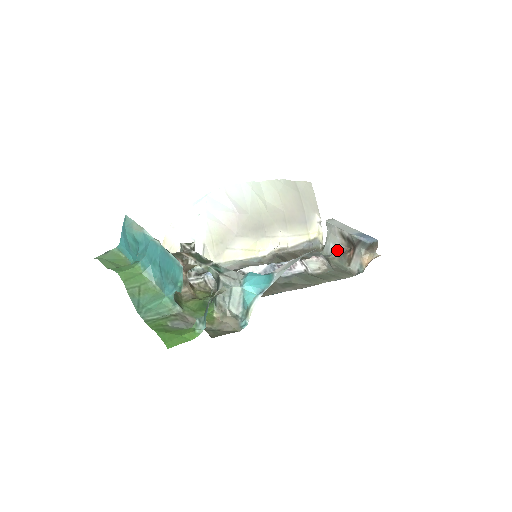
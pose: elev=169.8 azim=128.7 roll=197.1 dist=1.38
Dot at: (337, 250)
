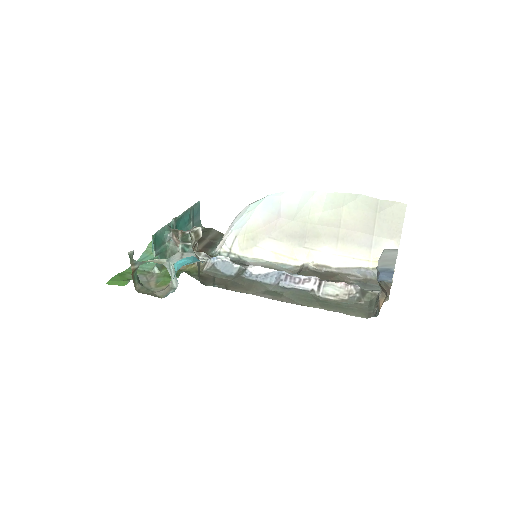
Dot at: occluded
